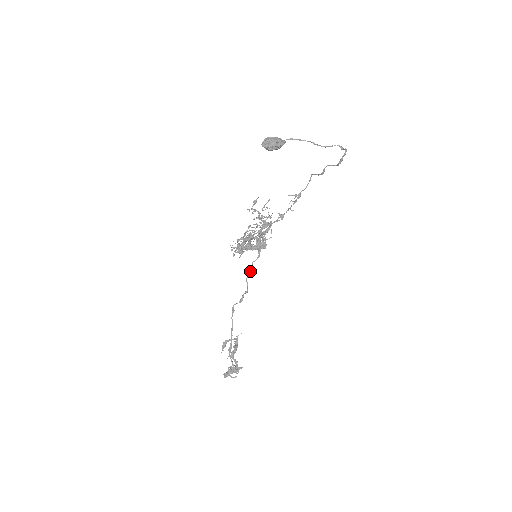
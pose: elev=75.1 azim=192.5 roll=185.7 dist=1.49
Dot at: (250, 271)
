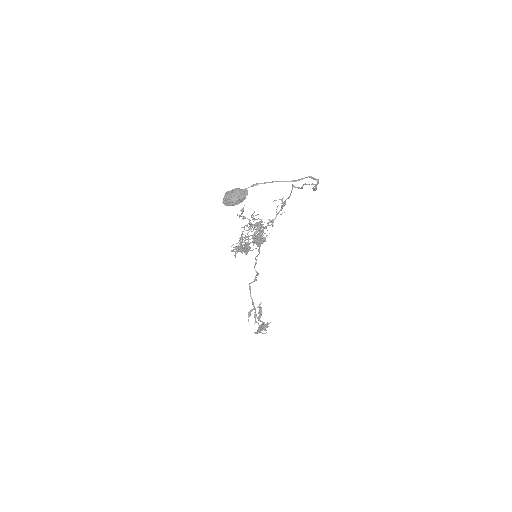
Dot at: (255, 263)
